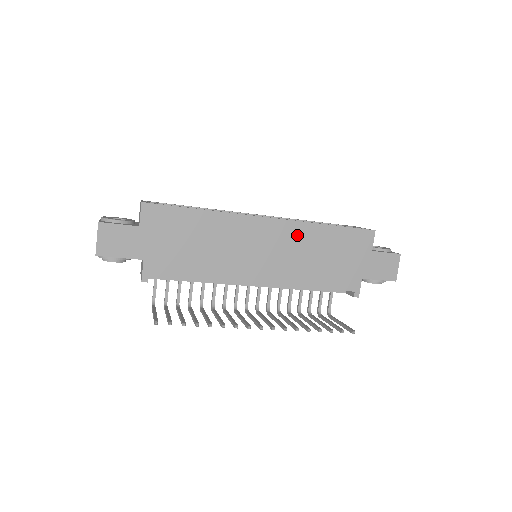
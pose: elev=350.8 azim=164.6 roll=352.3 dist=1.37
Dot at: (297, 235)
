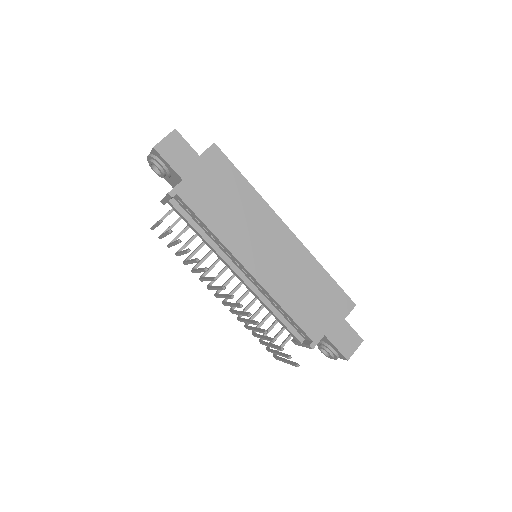
Dot at: (300, 259)
